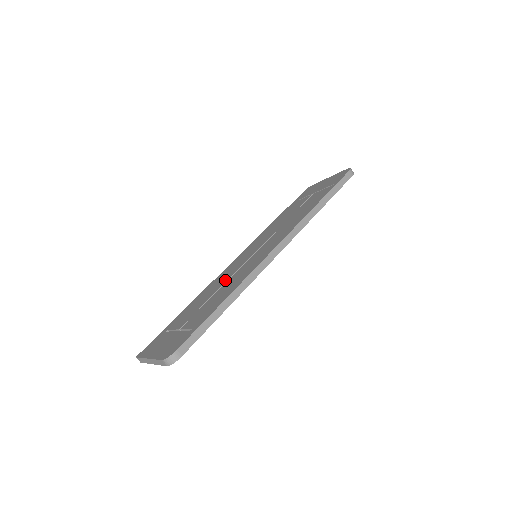
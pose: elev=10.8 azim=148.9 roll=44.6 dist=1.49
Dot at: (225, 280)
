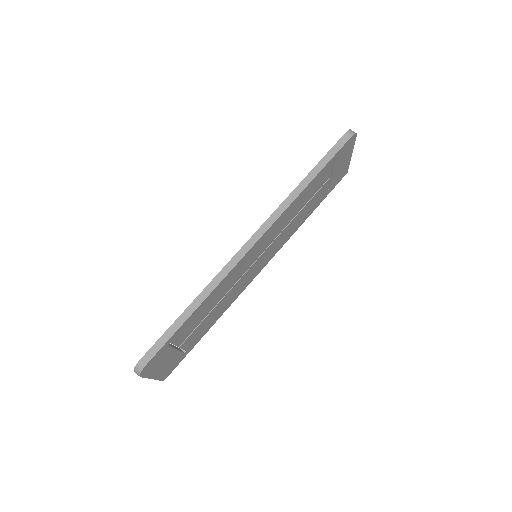
Dot at: occluded
